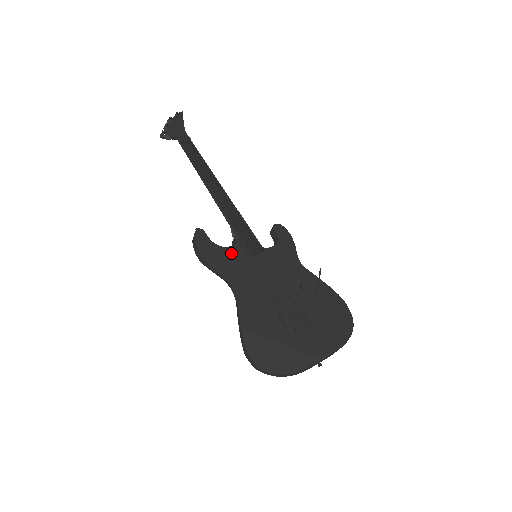
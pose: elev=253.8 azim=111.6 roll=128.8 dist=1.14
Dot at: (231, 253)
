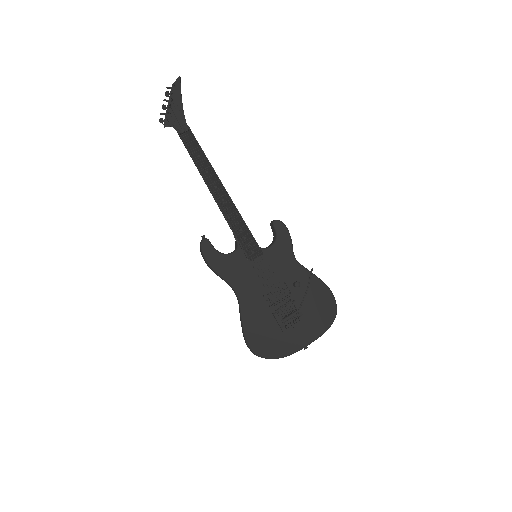
Dot at: (233, 260)
